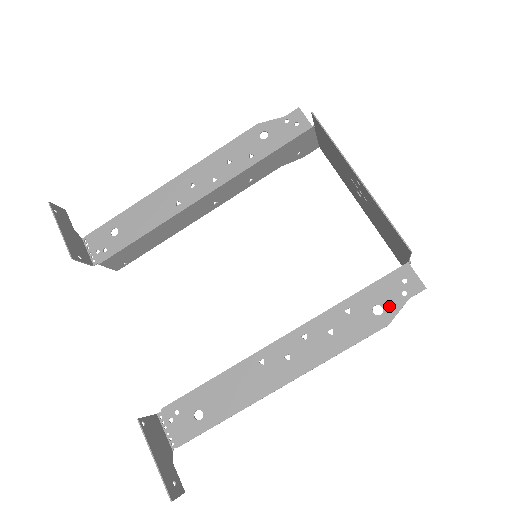
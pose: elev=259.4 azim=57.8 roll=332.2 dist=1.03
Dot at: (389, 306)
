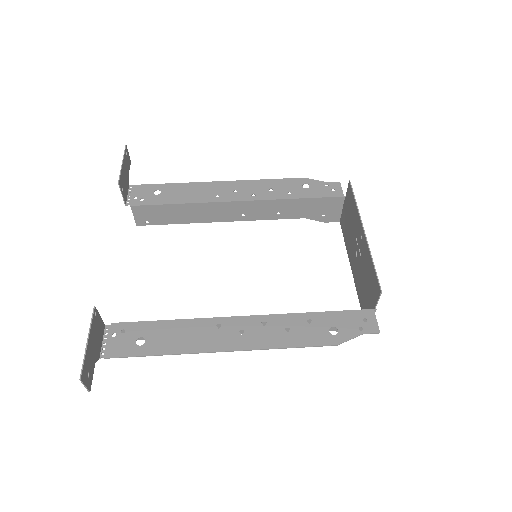
Dot at: (344, 332)
